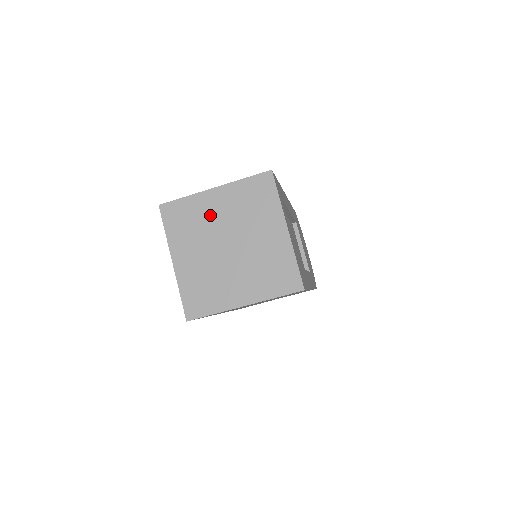
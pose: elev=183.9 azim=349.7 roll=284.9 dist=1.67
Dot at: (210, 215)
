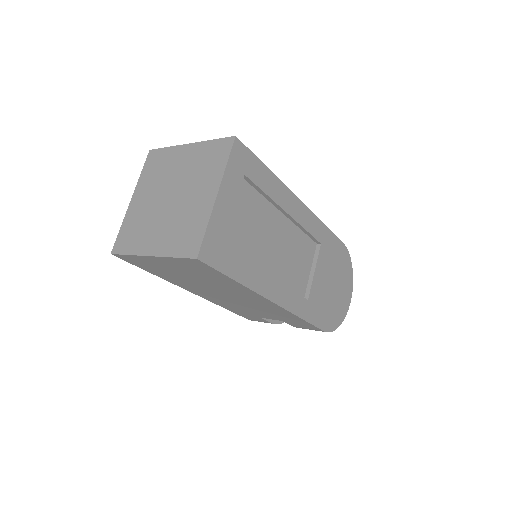
Dot at: (174, 167)
